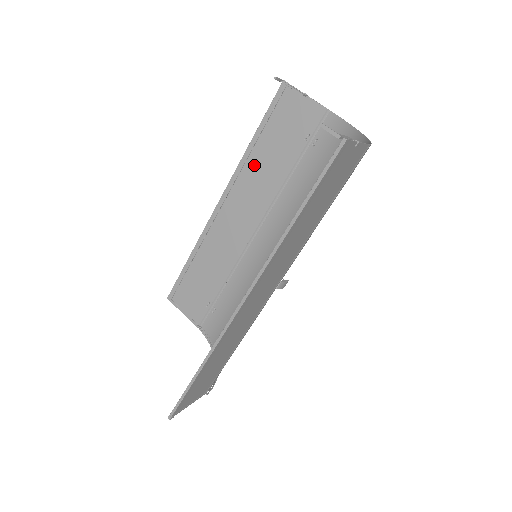
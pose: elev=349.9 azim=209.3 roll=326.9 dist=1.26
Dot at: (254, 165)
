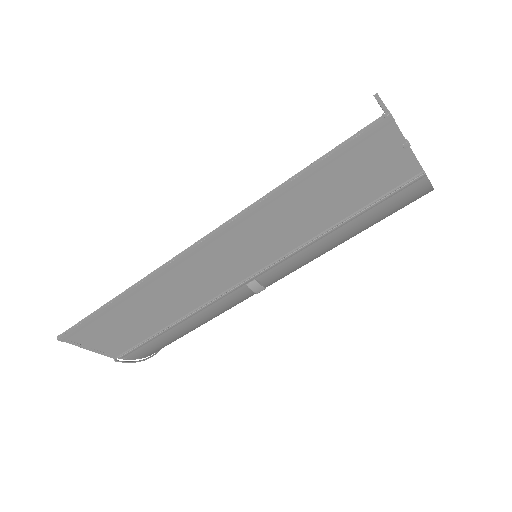
Dot at: occluded
